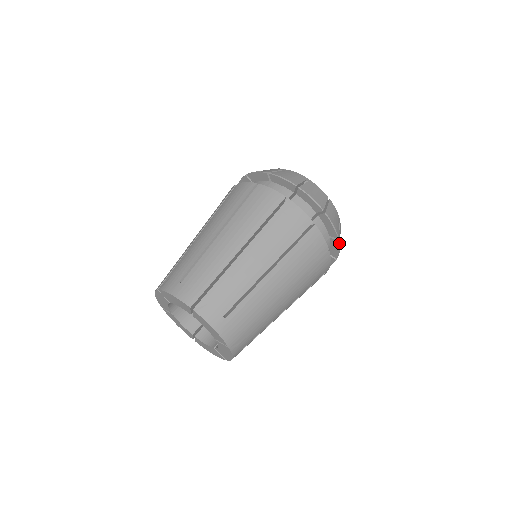
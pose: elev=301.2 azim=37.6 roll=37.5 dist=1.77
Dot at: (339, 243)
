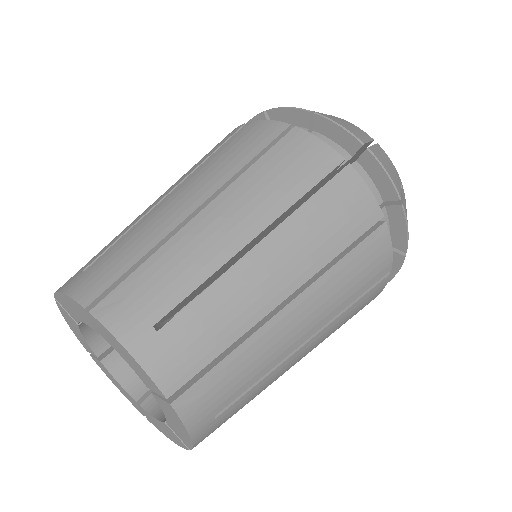
Dot at: occluded
